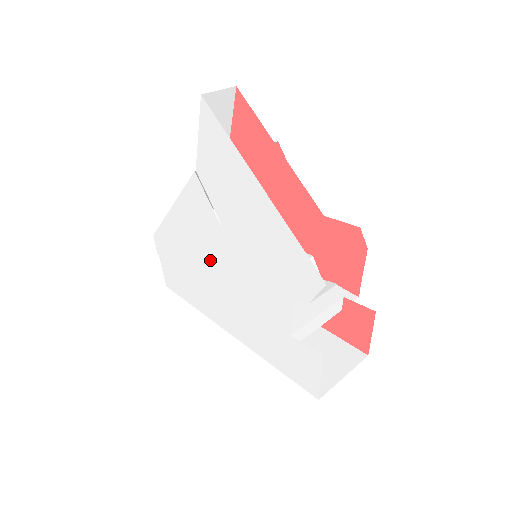
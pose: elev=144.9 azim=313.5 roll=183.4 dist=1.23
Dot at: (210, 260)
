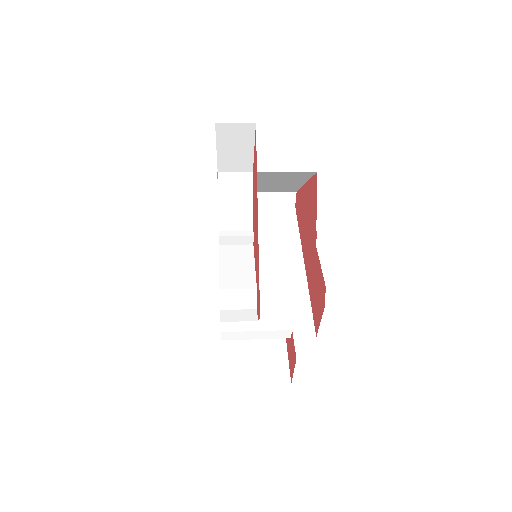
Dot at: occluded
